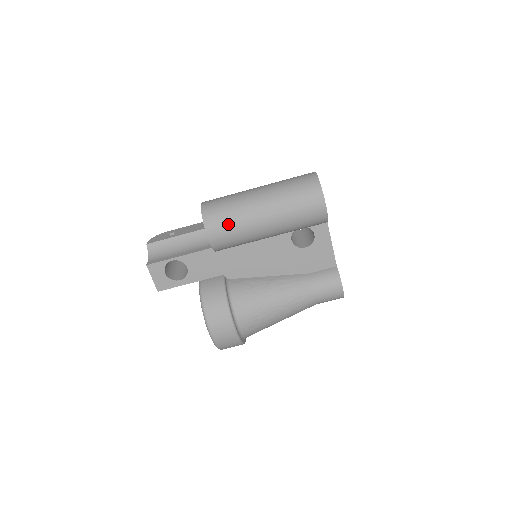
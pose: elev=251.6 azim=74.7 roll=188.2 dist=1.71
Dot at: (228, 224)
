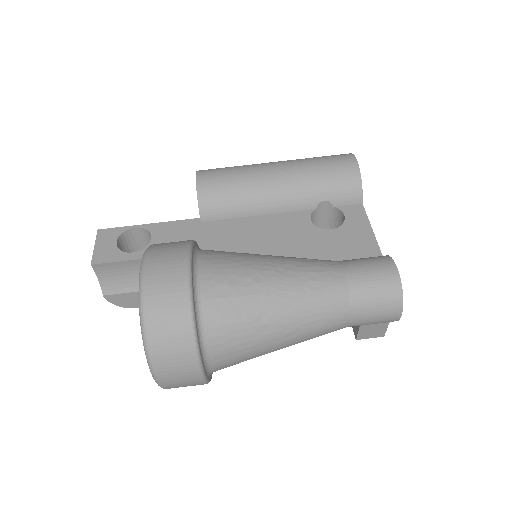
Dot at: (227, 170)
